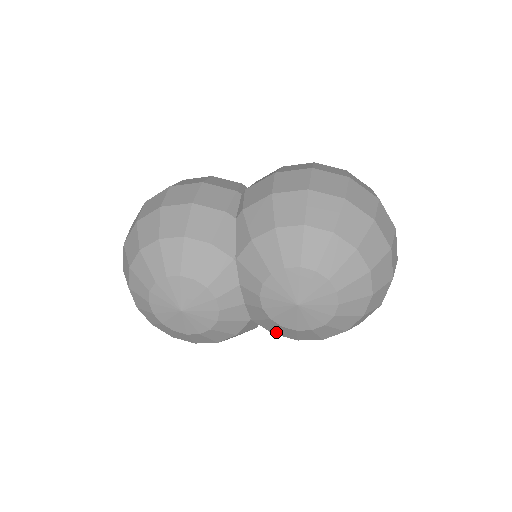
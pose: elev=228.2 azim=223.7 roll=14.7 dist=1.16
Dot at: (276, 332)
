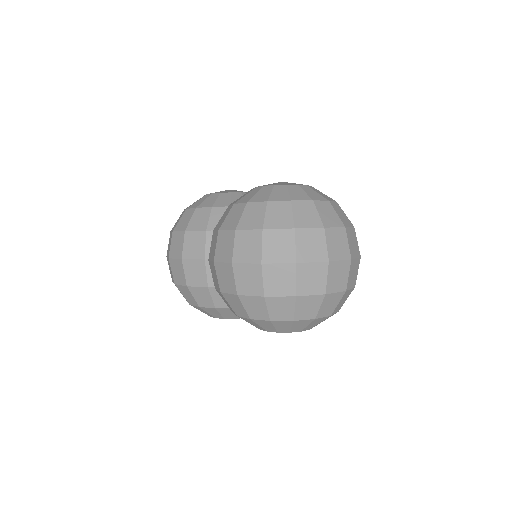
Dot at: occluded
